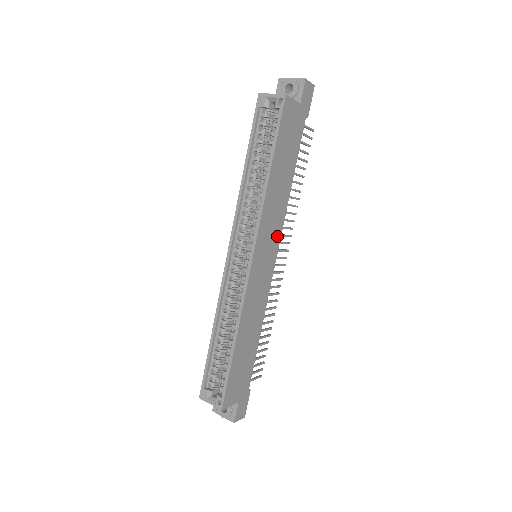
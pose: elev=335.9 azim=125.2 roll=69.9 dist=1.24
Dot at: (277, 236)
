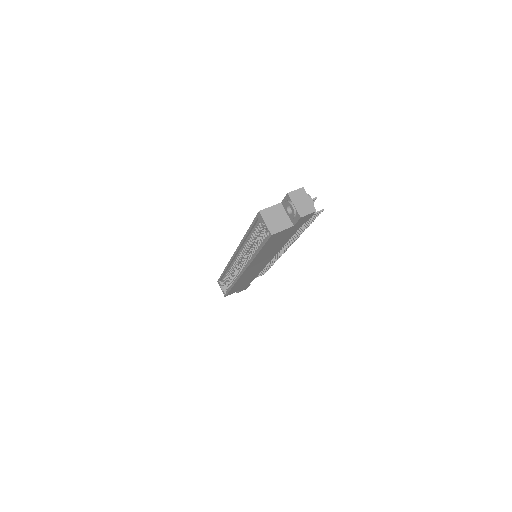
Dot at: (270, 258)
